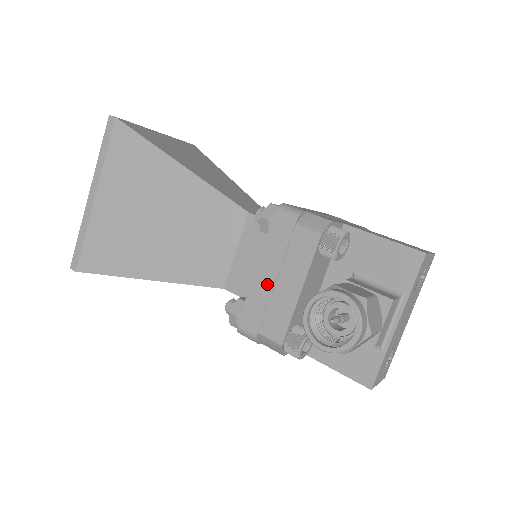
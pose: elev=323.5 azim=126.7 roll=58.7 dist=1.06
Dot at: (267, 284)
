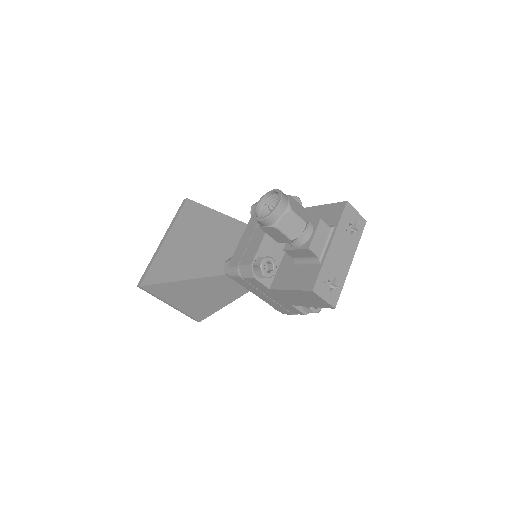
Dot at: (249, 236)
